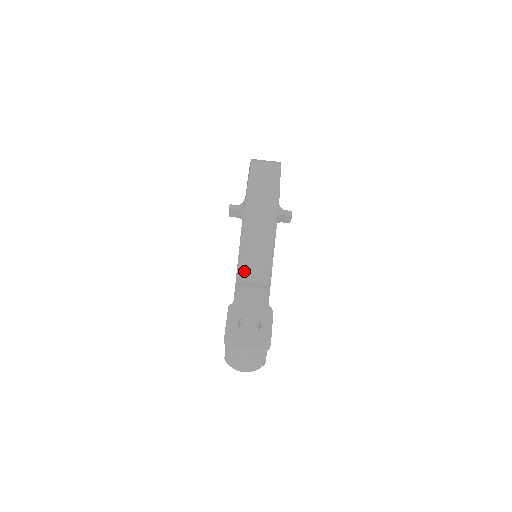
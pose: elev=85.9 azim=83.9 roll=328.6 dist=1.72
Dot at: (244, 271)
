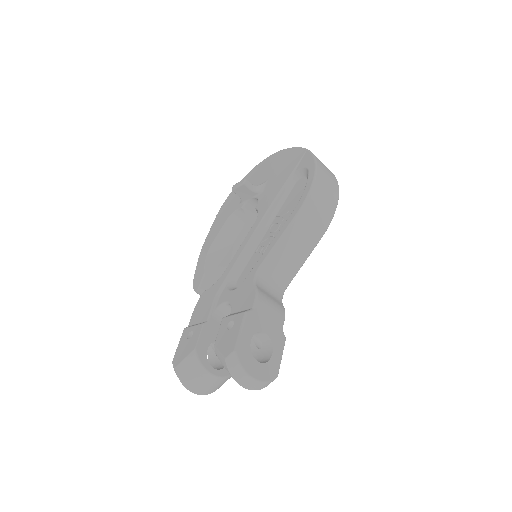
Dot at: (263, 273)
